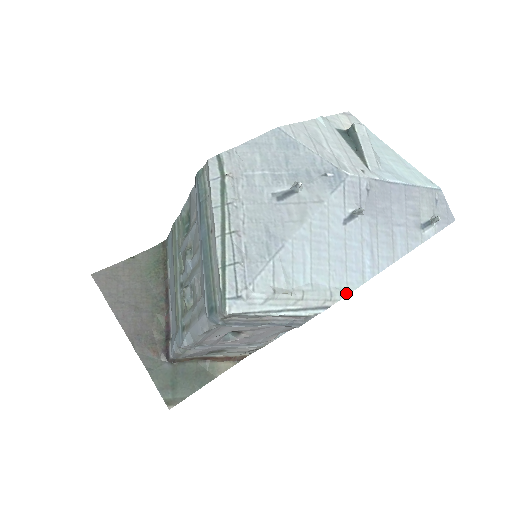
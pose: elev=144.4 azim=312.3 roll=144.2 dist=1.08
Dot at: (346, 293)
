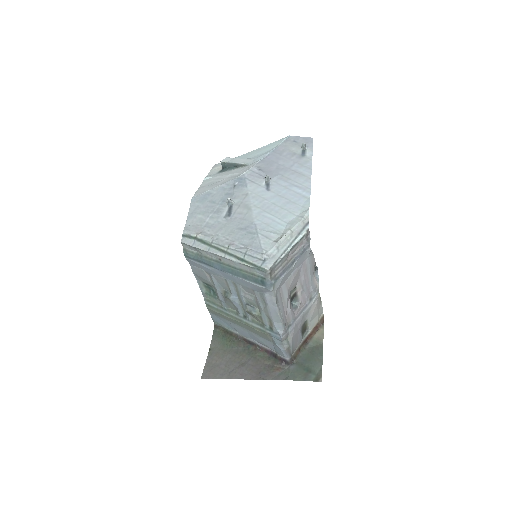
Dot at: (307, 210)
